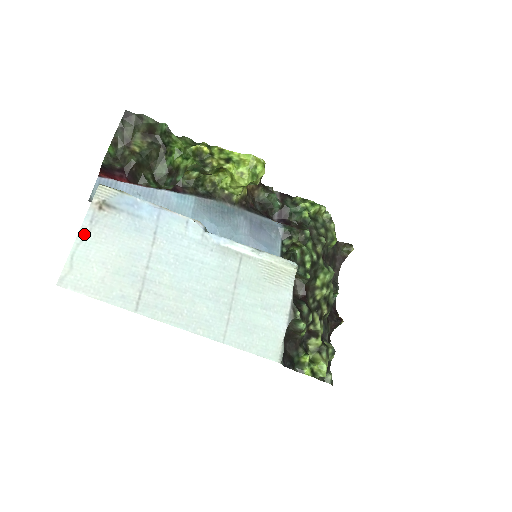
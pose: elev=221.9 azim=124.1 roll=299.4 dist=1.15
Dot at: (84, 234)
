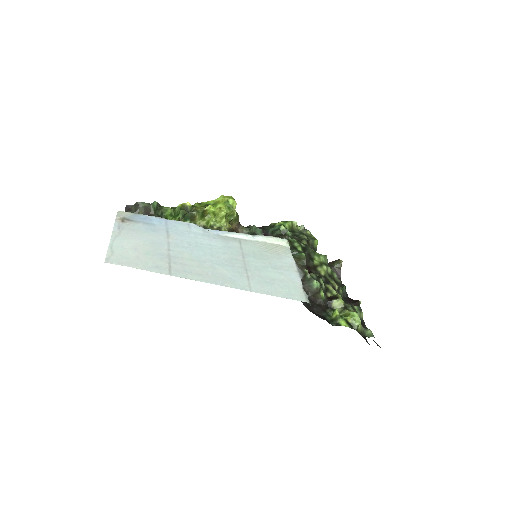
Dot at: (116, 235)
